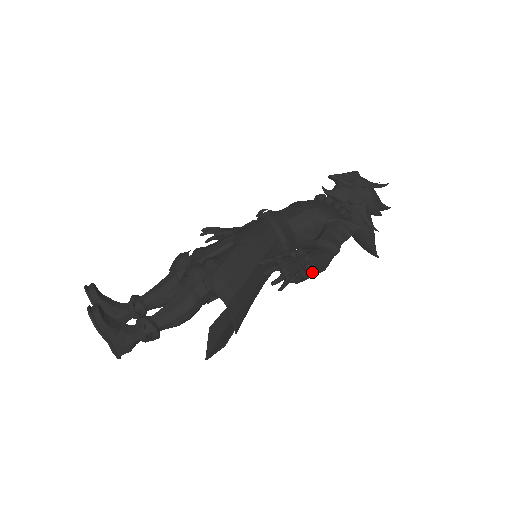
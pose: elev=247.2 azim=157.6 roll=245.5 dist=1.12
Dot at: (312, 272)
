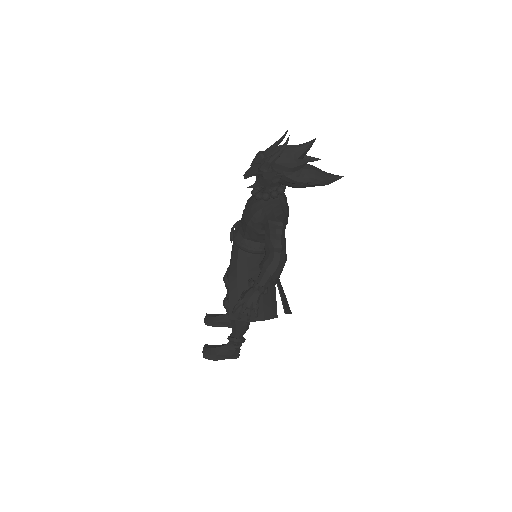
Dot at: (274, 279)
